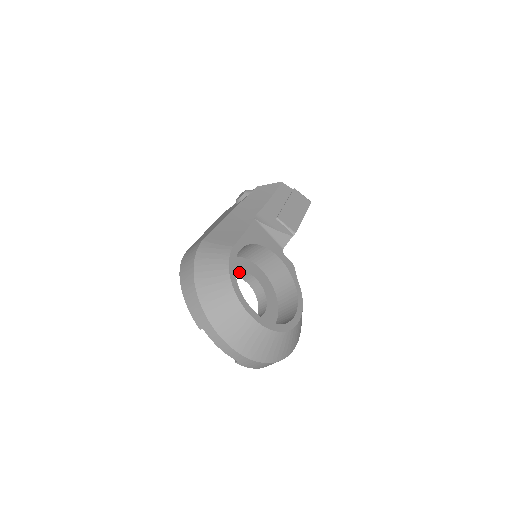
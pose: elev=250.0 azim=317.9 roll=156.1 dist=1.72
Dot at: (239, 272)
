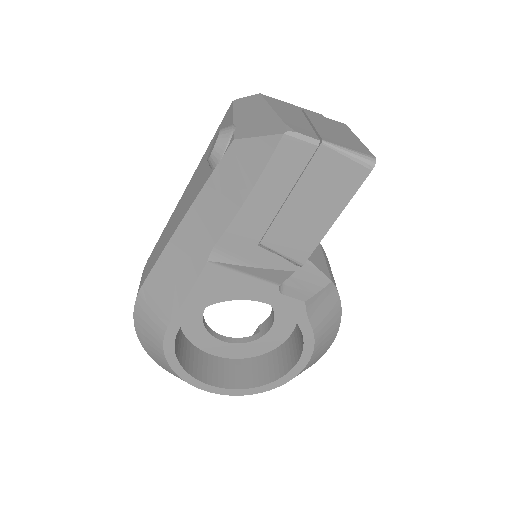
Dot at: occluded
